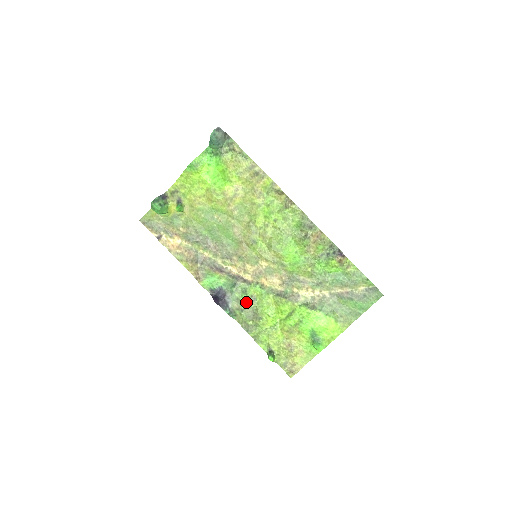
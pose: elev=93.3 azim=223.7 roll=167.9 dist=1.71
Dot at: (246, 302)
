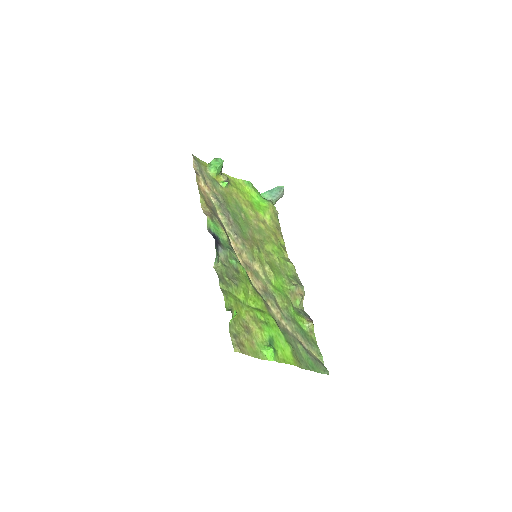
Dot at: (232, 265)
